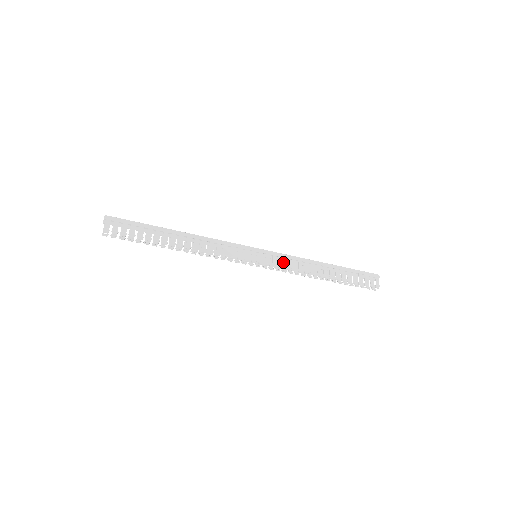
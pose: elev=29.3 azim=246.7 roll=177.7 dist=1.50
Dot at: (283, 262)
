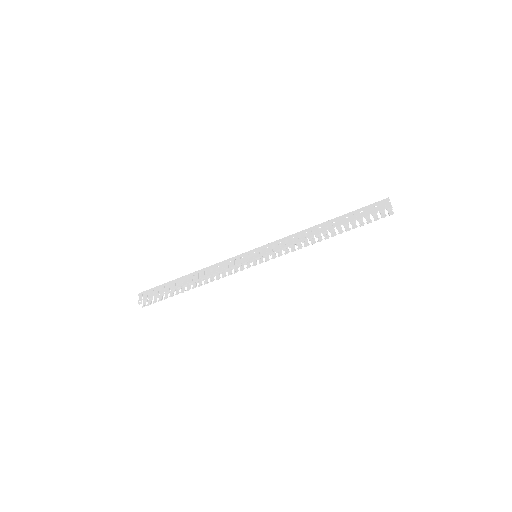
Dot at: occluded
